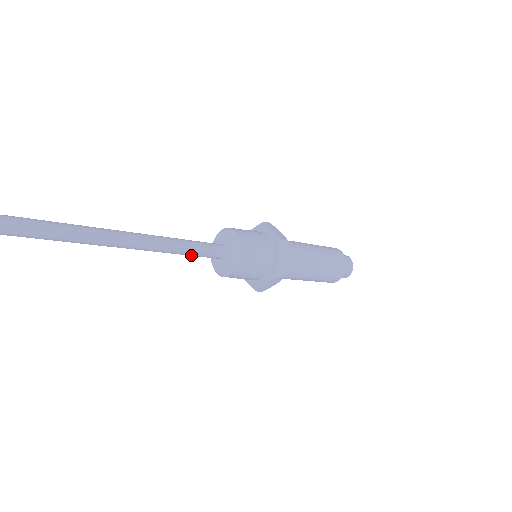
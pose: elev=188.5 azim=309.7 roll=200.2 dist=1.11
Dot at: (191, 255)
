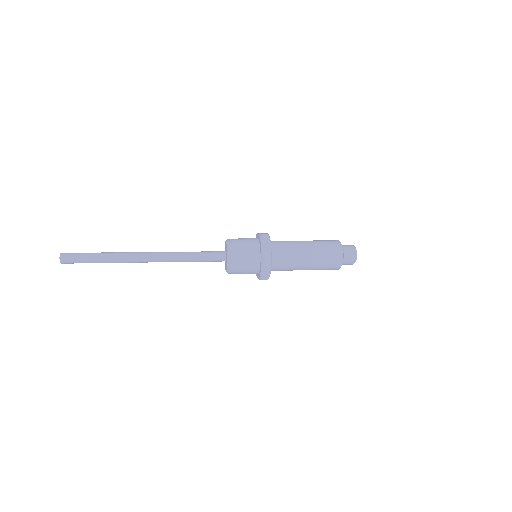
Dot at: (200, 261)
